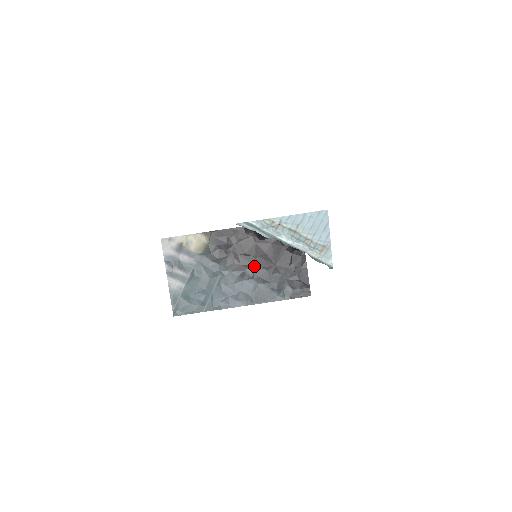
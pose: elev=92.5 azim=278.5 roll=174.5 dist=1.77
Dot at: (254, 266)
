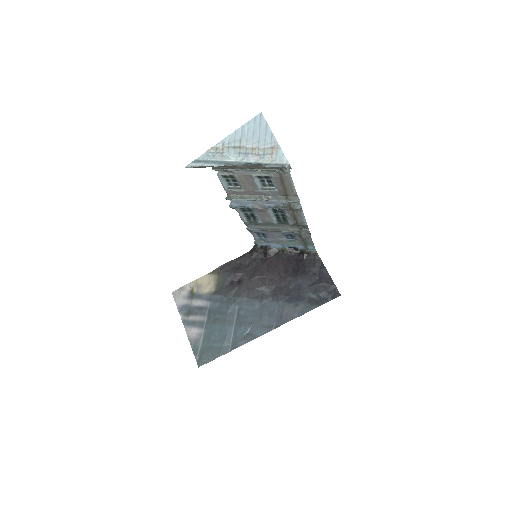
Dot at: (269, 286)
